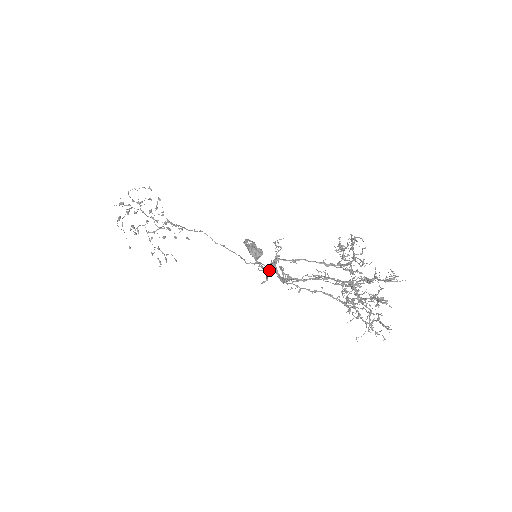
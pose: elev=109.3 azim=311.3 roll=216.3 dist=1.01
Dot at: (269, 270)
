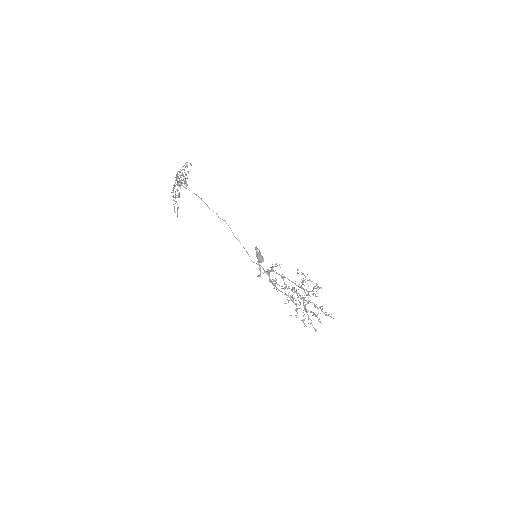
Dot at: occluded
